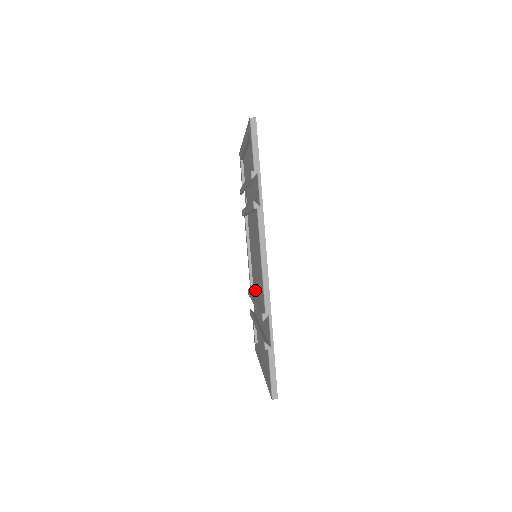
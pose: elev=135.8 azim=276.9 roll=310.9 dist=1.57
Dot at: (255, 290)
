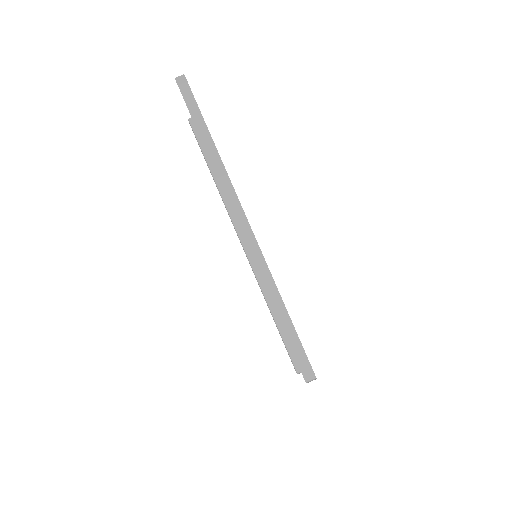
Dot at: occluded
